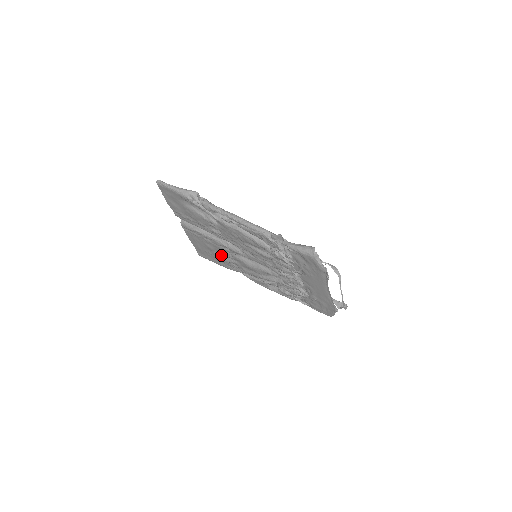
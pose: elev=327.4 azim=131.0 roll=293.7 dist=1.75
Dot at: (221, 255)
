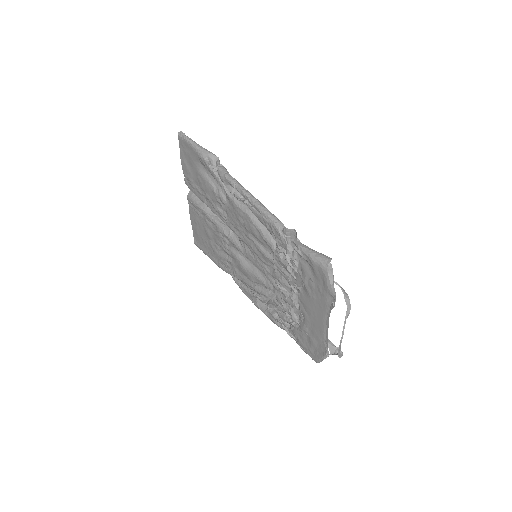
Dot at: (218, 247)
